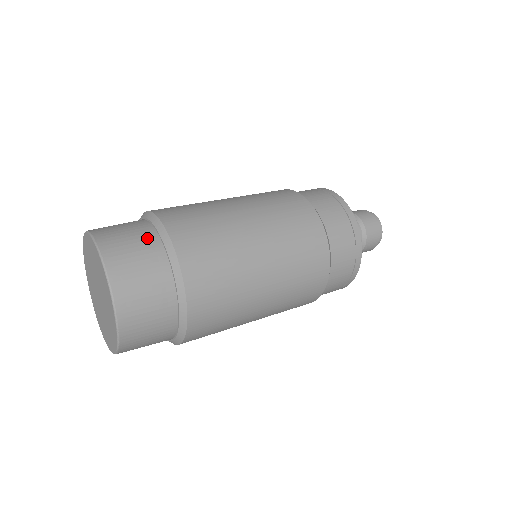
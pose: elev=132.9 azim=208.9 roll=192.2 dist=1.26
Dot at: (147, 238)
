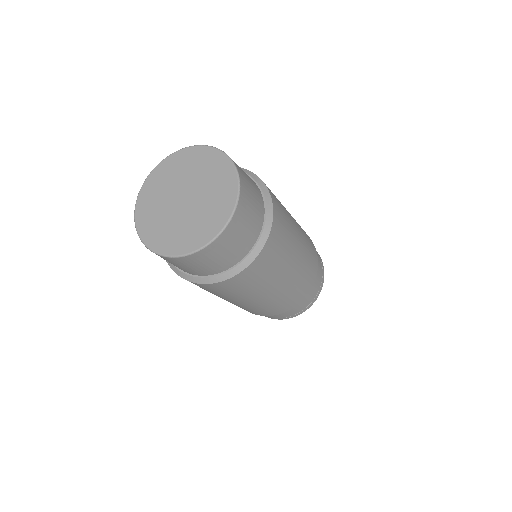
Dot at: occluded
